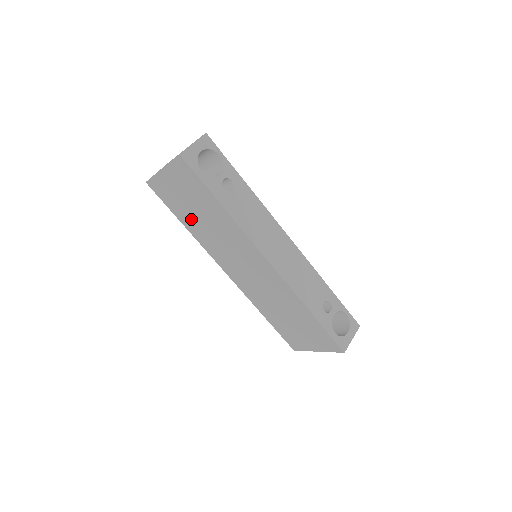
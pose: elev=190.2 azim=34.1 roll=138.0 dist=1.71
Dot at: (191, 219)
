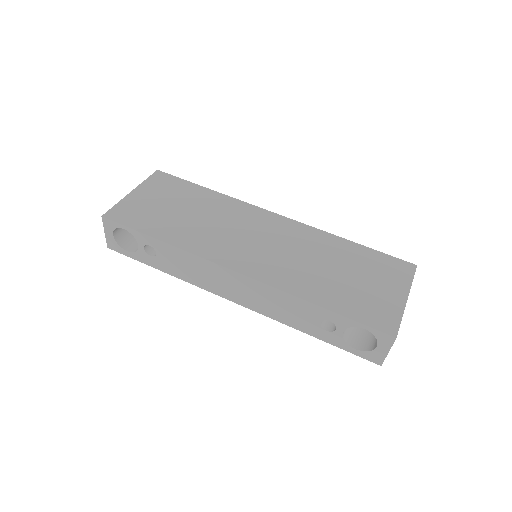
Dot at: occluded
